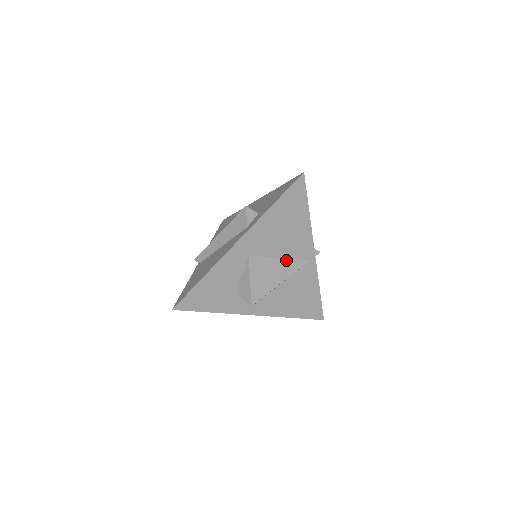
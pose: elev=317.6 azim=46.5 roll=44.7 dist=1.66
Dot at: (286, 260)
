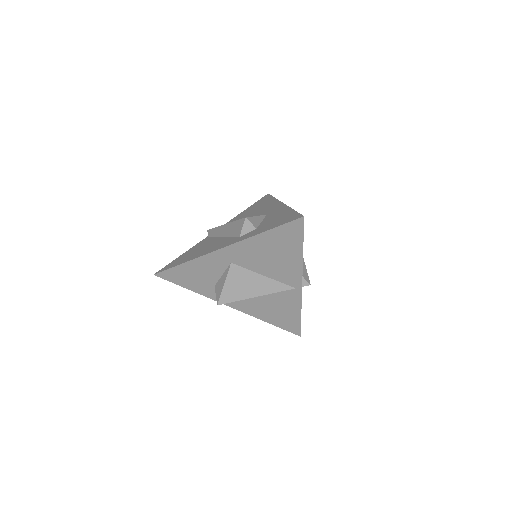
Dot at: (269, 279)
